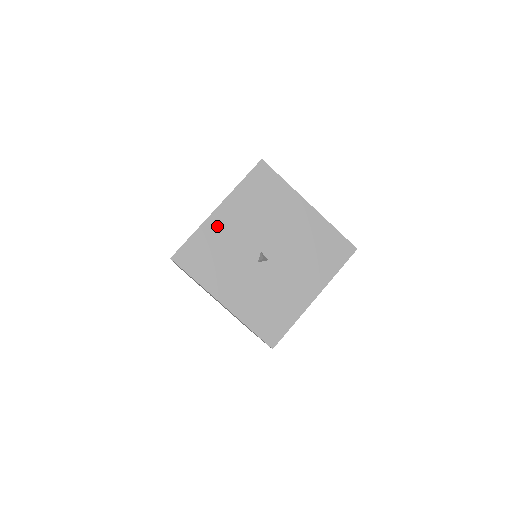
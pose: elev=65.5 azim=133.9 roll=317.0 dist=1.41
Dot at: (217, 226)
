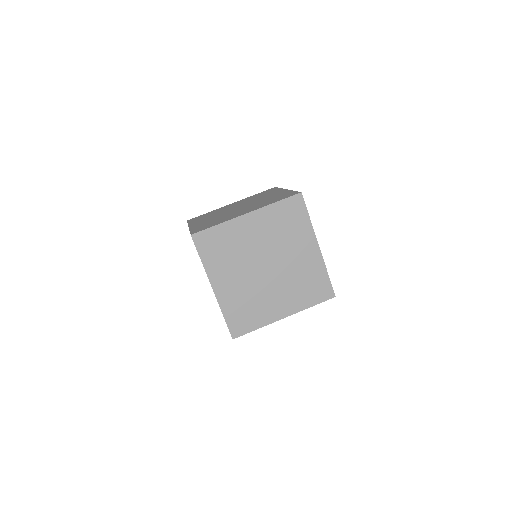
Dot at: occluded
